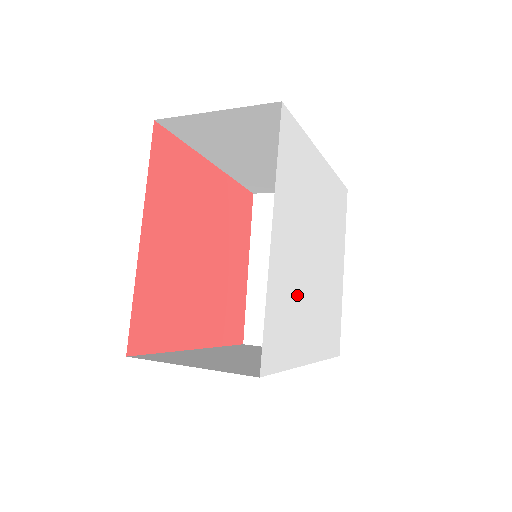
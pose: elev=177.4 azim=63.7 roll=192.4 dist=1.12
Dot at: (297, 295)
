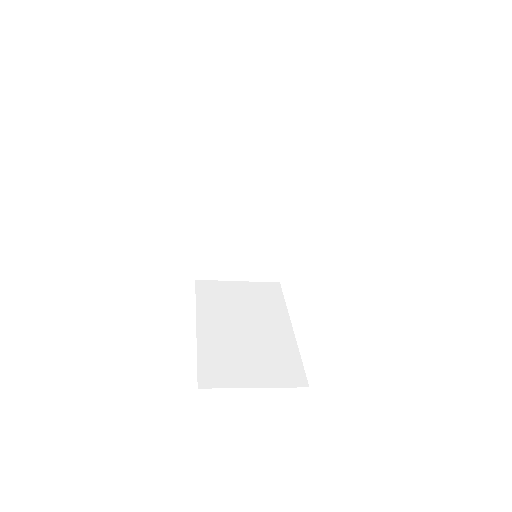
Dot at: occluded
